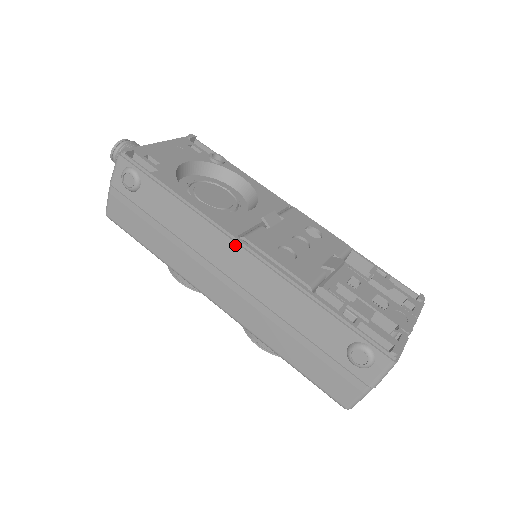
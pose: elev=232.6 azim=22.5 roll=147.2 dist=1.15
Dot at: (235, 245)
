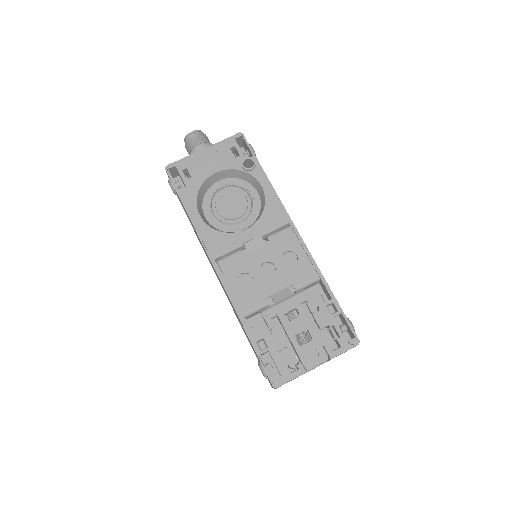
Dot at: (212, 265)
